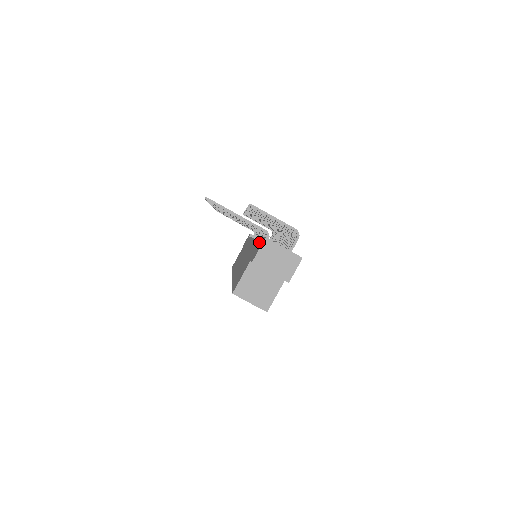
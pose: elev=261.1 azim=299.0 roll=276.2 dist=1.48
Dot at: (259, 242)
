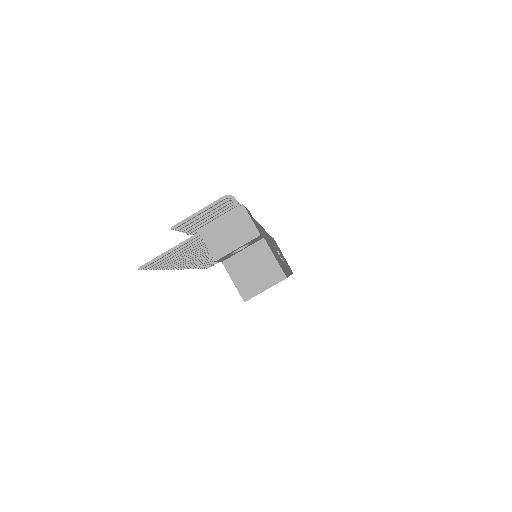
Dot at: occluded
